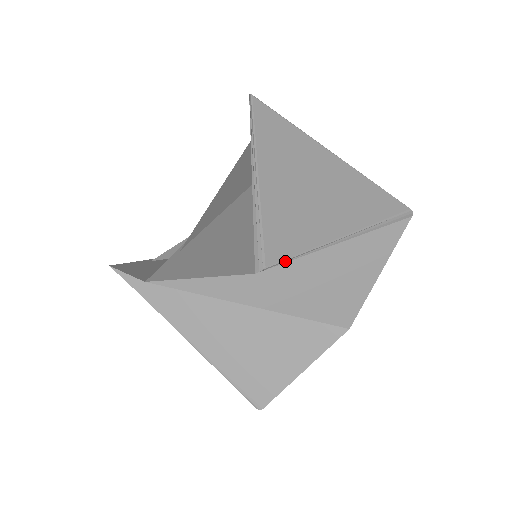
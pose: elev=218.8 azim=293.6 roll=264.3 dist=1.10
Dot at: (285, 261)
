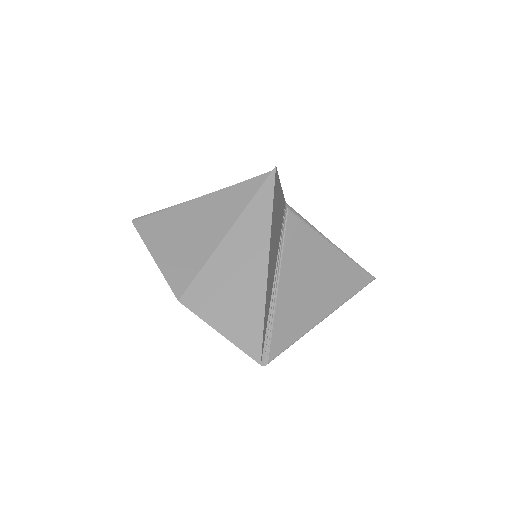
Dot at: (280, 353)
